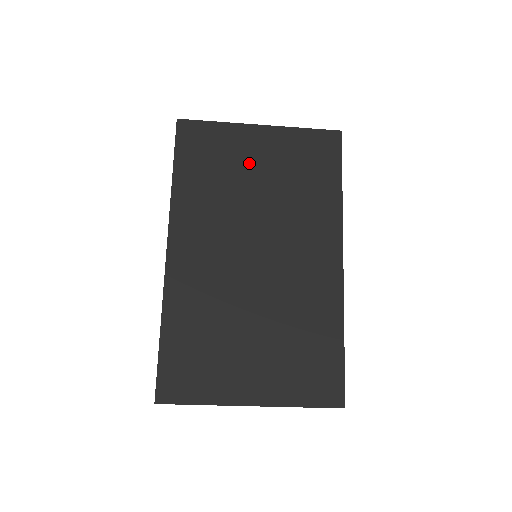
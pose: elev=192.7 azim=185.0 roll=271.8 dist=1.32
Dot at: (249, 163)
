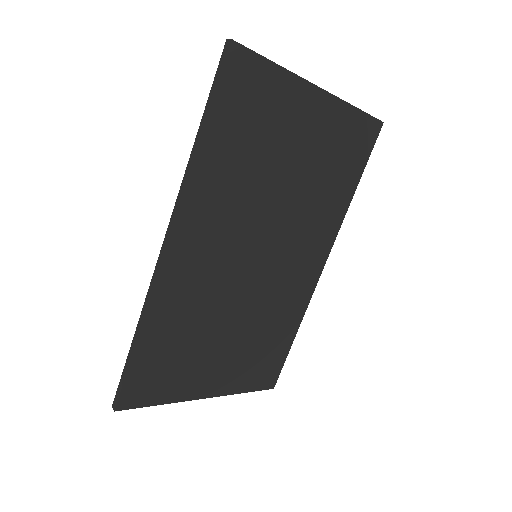
Dot at: (291, 141)
